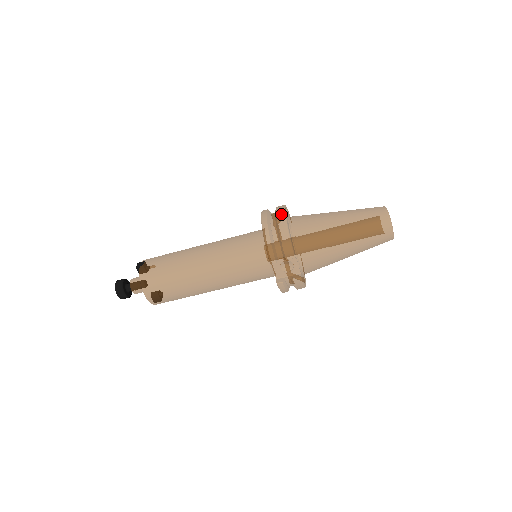
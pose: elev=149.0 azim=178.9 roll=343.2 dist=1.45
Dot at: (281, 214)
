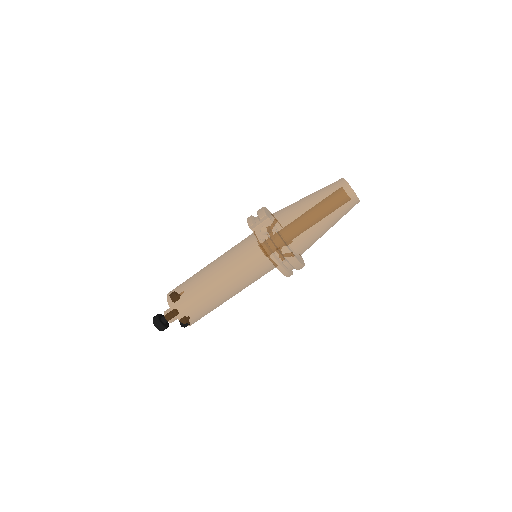
Dot at: occluded
